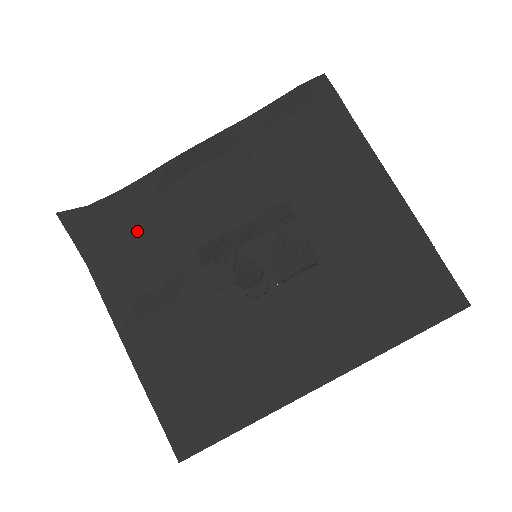
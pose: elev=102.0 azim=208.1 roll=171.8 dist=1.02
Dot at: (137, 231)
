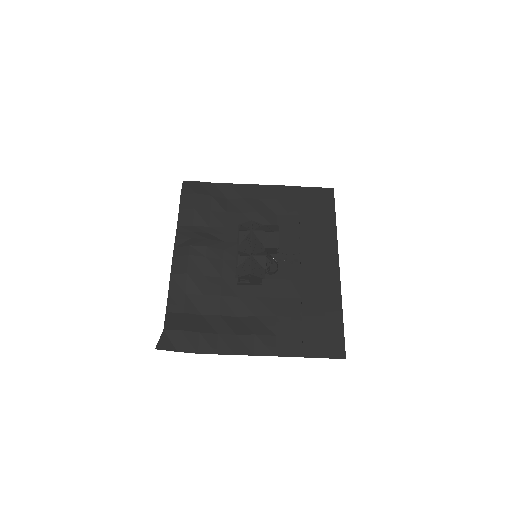
Dot at: (197, 315)
